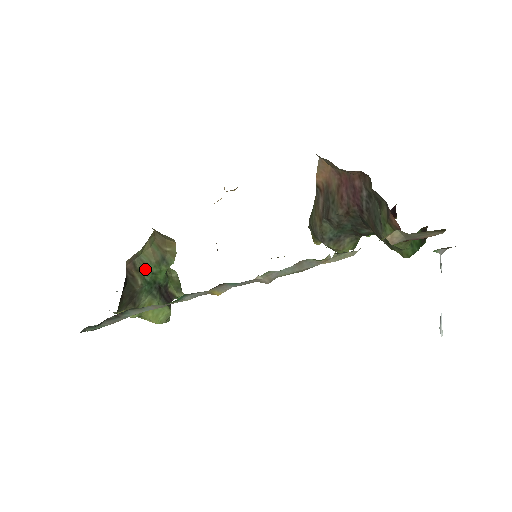
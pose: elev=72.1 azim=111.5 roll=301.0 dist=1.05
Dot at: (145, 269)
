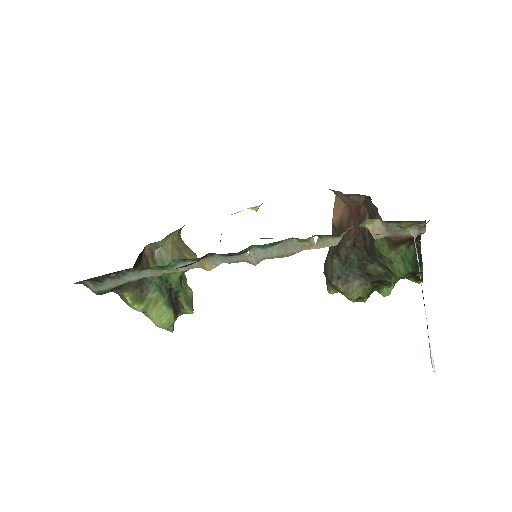
Dot at: (161, 263)
